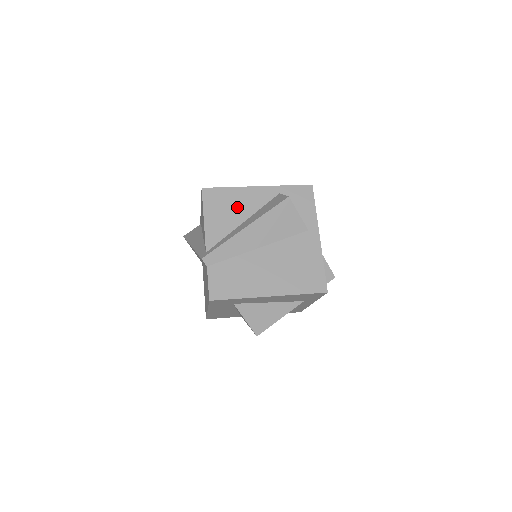
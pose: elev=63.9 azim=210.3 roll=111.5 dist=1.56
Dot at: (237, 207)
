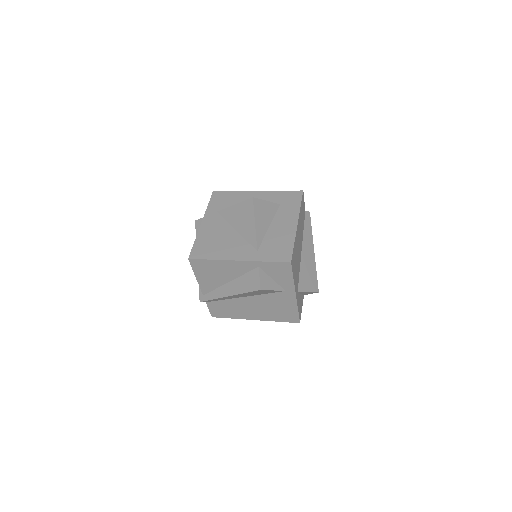
Dot at: (222, 273)
